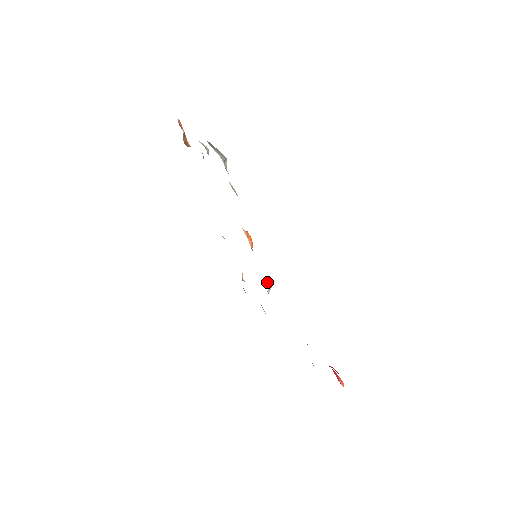
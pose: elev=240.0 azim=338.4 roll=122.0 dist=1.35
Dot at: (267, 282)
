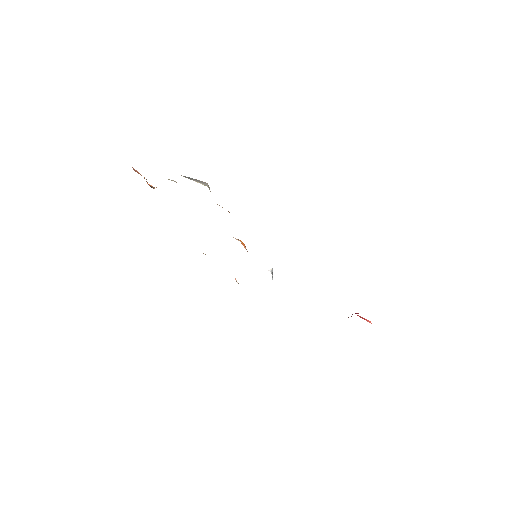
Dot at: occluded
